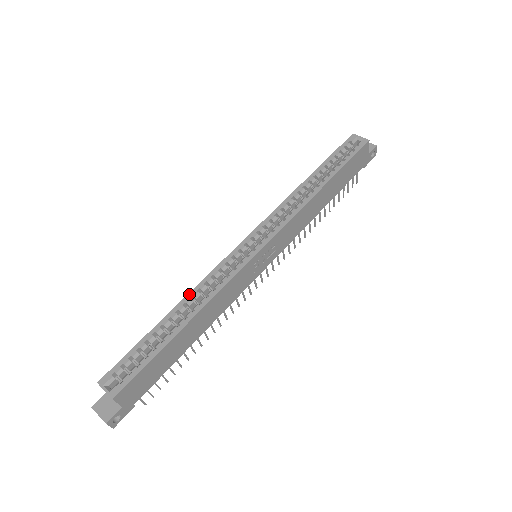
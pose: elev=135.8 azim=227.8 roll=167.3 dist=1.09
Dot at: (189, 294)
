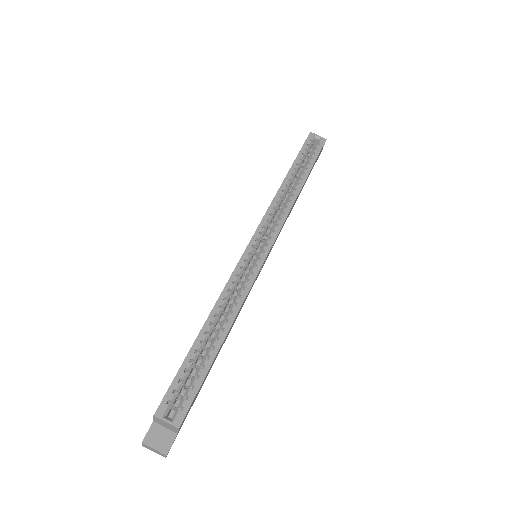
Dot at: (216, 304)
